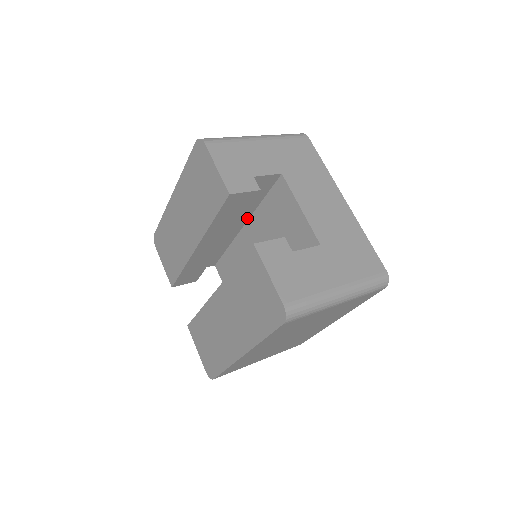
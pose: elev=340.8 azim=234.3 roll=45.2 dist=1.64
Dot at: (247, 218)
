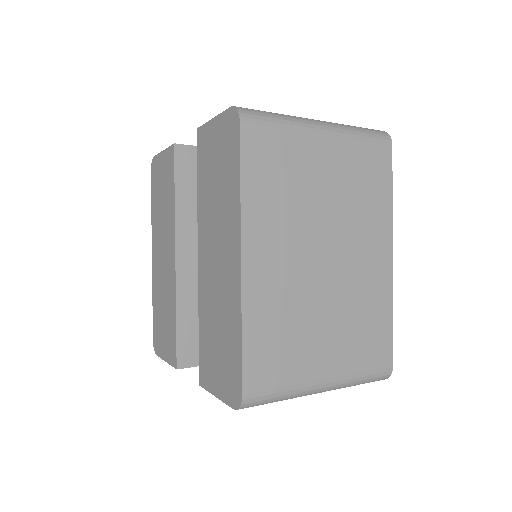
Dot at: occluded
